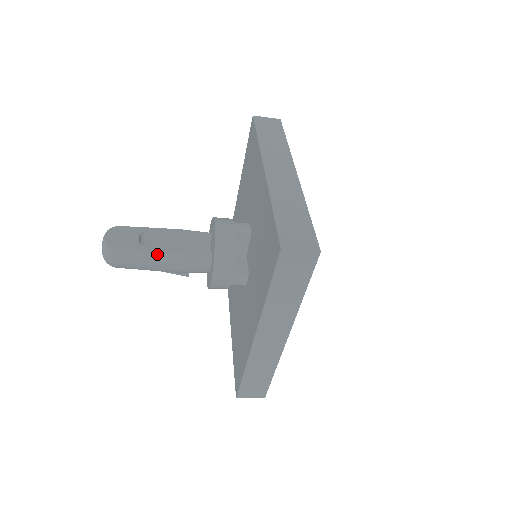
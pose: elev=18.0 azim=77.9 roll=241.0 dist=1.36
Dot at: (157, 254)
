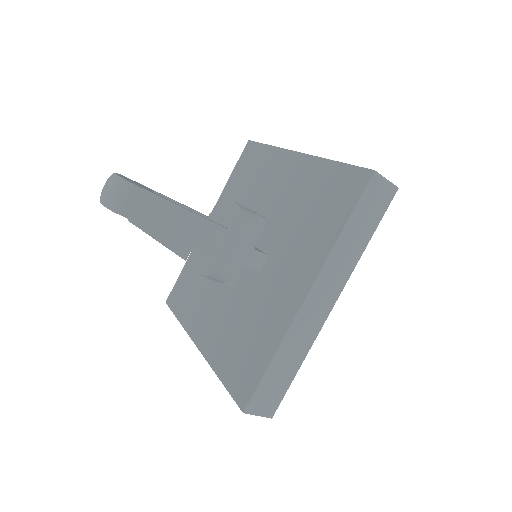
Dot at: (178, 208)
